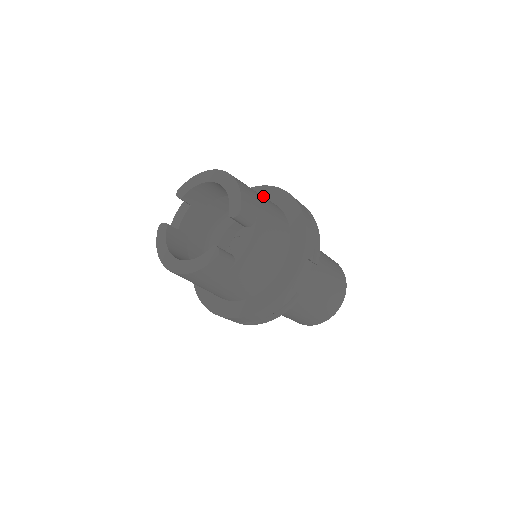
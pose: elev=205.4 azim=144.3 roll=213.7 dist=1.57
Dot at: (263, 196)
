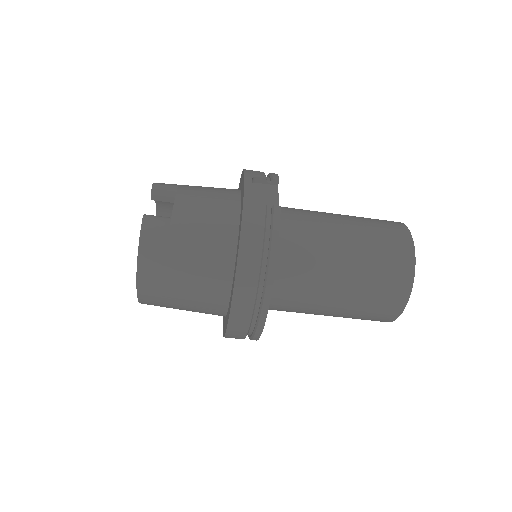
Dot at: occluded
